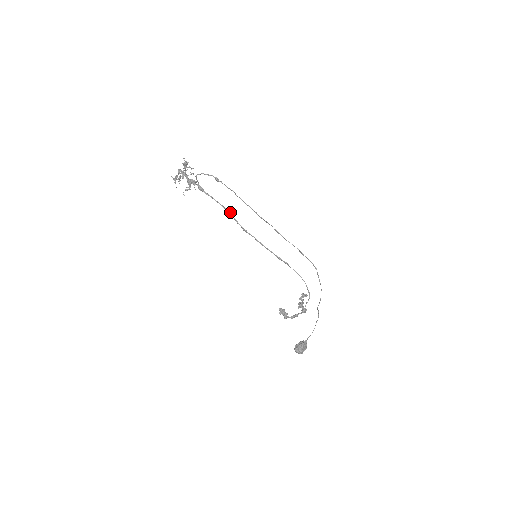
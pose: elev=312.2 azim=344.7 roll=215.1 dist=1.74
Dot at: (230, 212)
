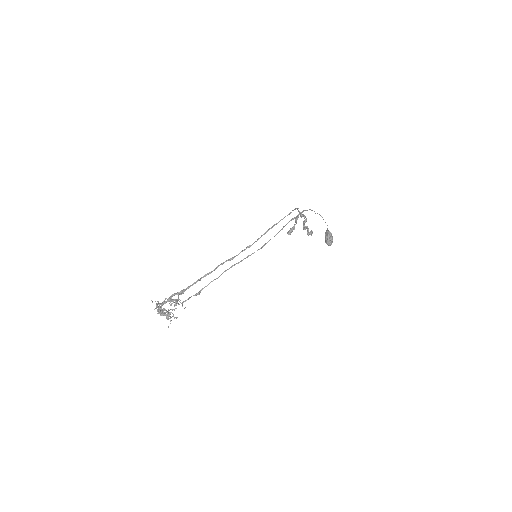
Dot at: (213, 270)
